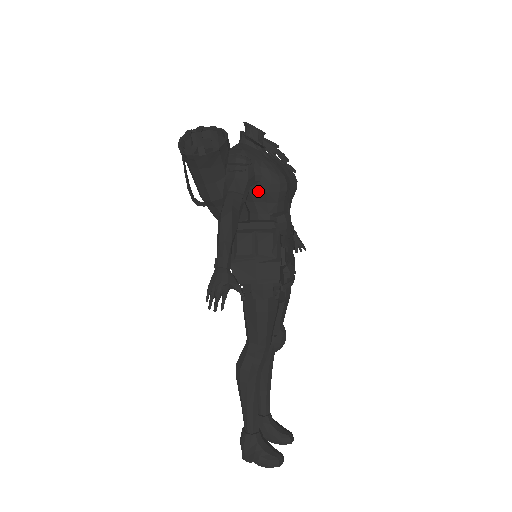
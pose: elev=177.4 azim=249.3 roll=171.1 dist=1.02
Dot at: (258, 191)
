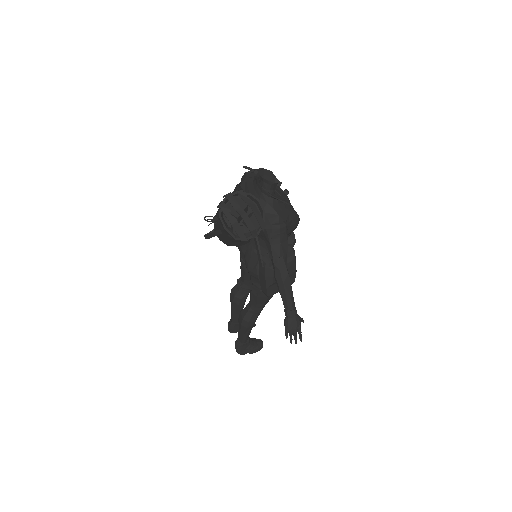
Dot at: occluded
